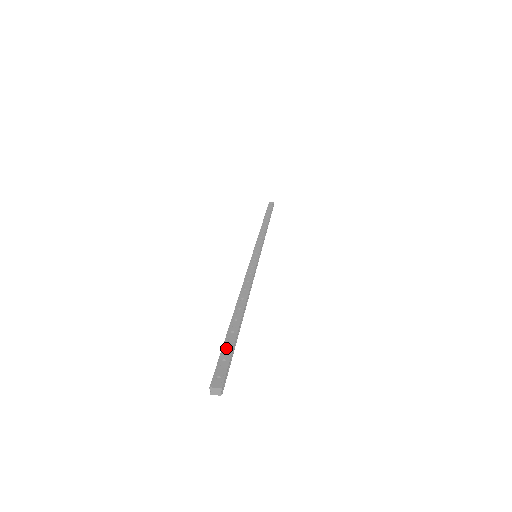
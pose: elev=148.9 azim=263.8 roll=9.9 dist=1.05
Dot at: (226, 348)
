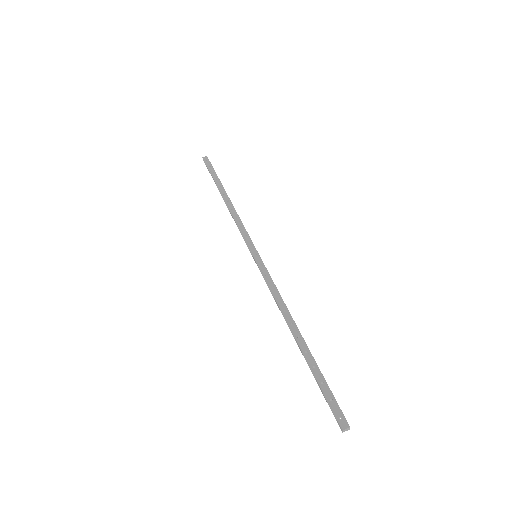
Dot at: (323, 387)
